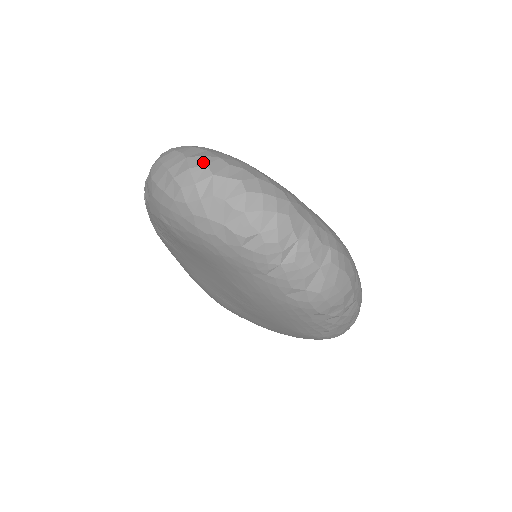
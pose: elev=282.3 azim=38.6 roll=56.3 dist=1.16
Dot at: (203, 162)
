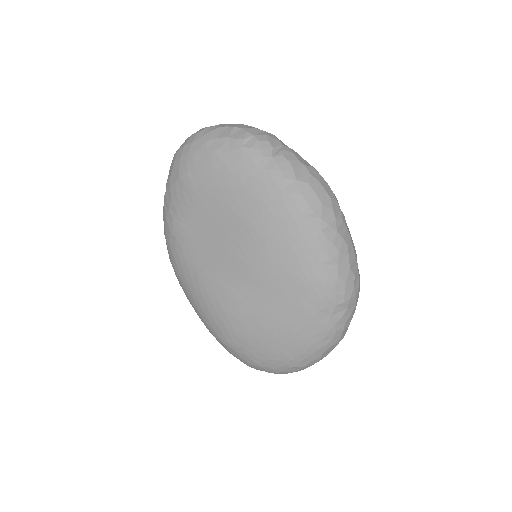
Dot at: occluded
